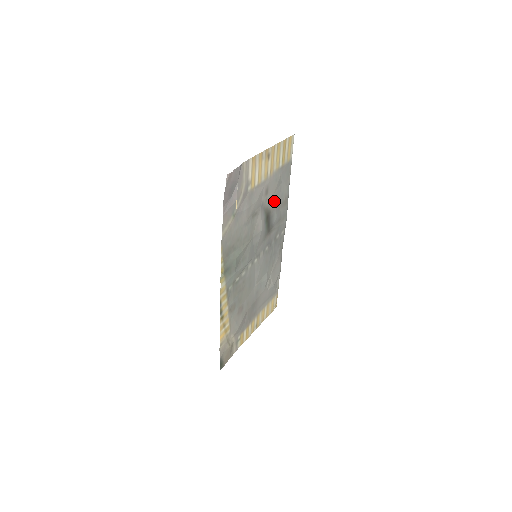
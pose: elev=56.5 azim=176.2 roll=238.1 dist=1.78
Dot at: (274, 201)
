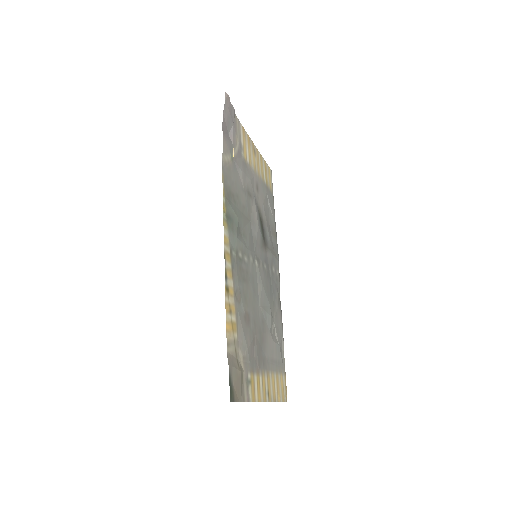
Dot at: (265, 213)
